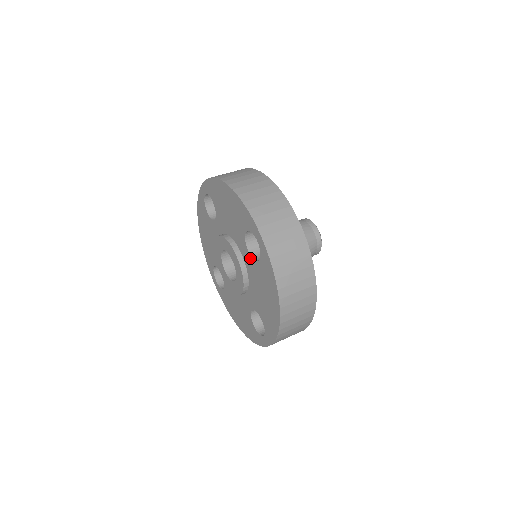
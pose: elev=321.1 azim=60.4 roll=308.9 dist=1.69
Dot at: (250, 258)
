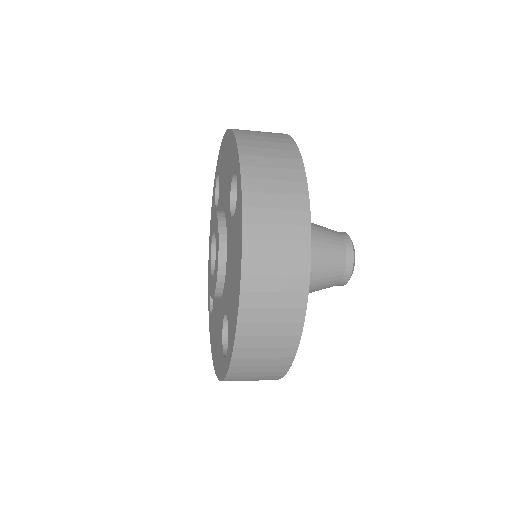
Dot at: (230, 220)
